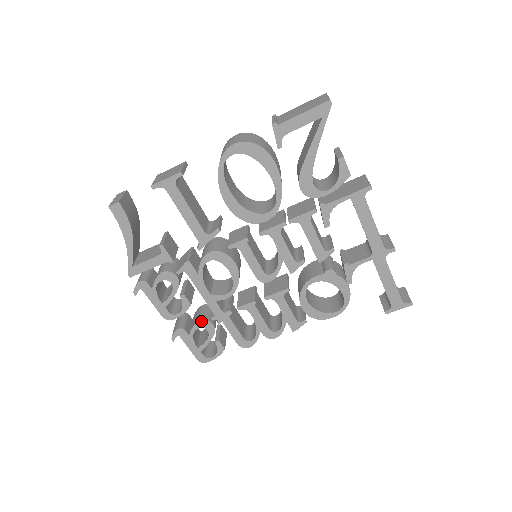
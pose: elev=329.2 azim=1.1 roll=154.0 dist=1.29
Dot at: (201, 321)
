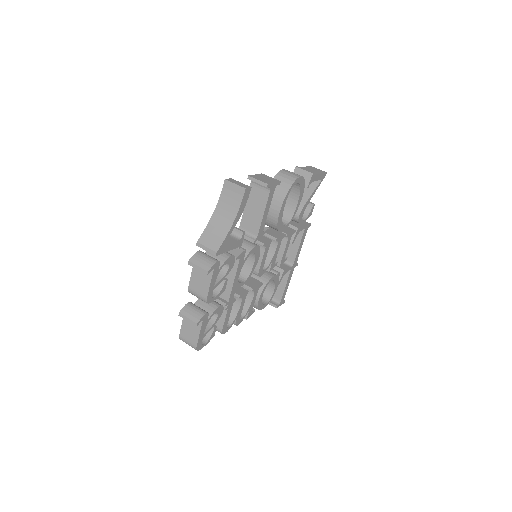
Dot at: (220, 306)
